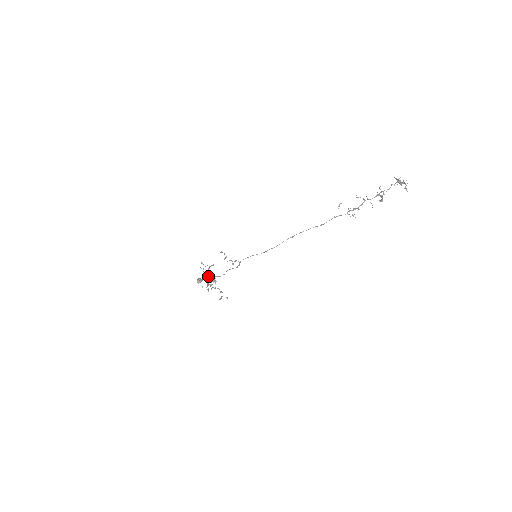
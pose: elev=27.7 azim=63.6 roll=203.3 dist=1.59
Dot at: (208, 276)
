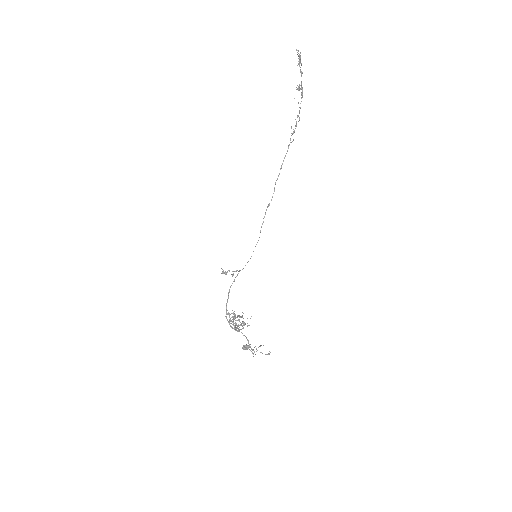
Dot at: (243, 328)
